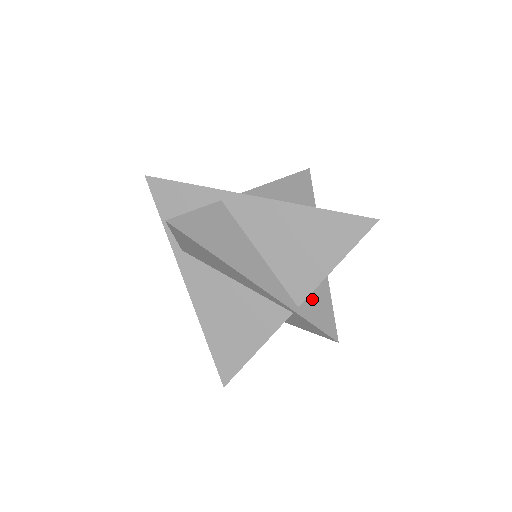
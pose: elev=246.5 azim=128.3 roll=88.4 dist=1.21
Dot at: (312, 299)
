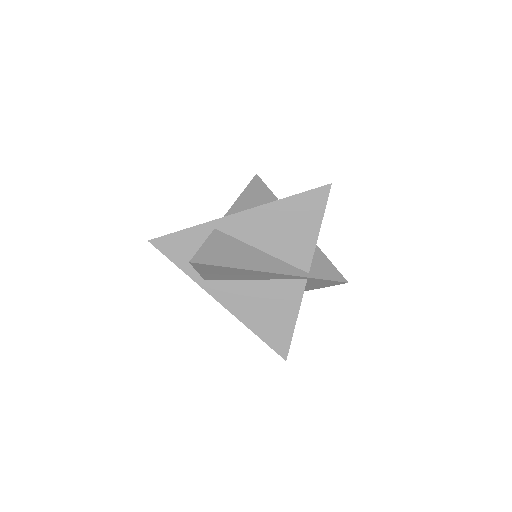
Dot at: (314, 263)
